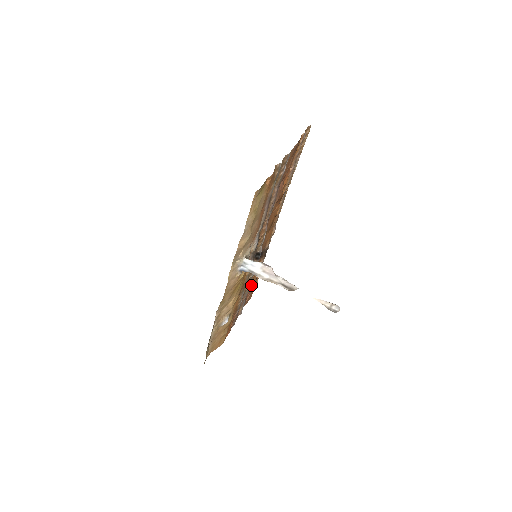
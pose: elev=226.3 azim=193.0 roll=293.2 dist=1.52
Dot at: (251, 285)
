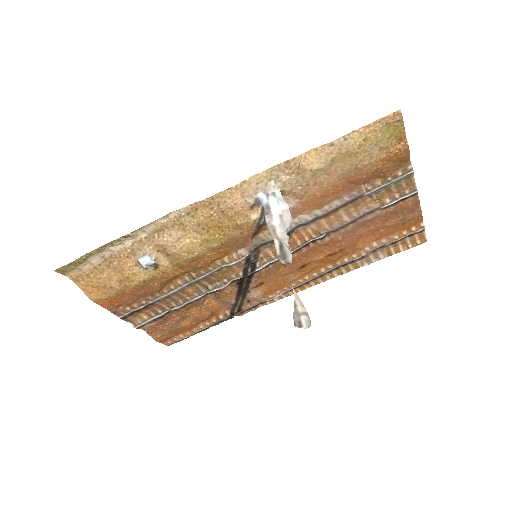
Dot at: (187, 312)
